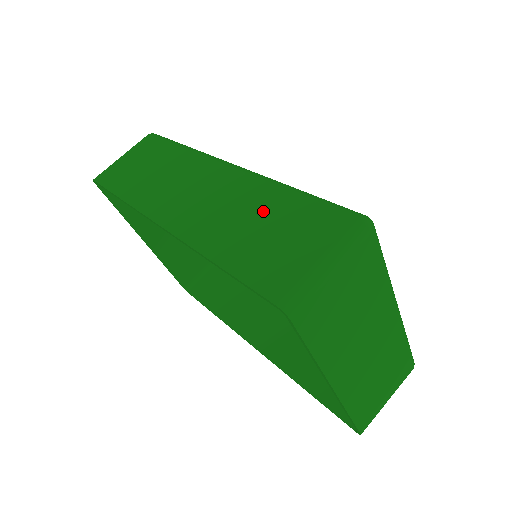
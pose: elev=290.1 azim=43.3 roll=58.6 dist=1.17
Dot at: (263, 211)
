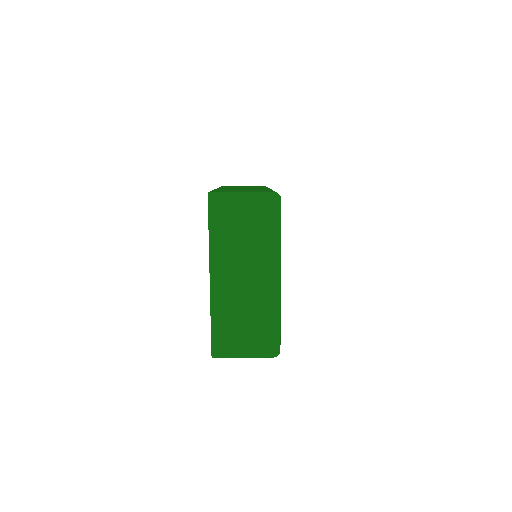
Dot at: occluded
